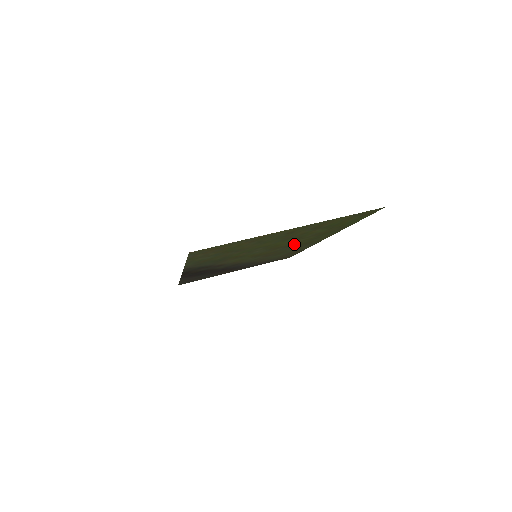
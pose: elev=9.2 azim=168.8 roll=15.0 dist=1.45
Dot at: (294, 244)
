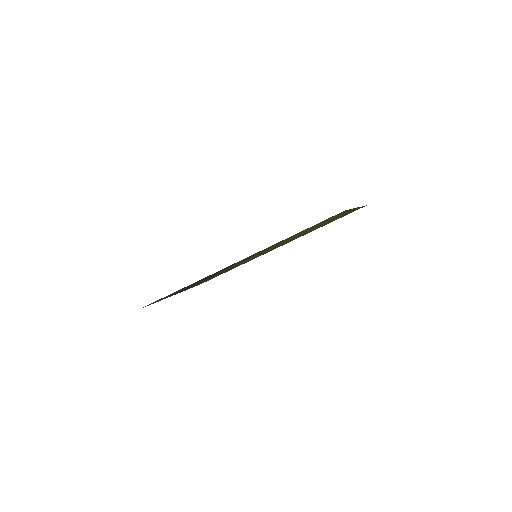
Dot at: (280, 245)
